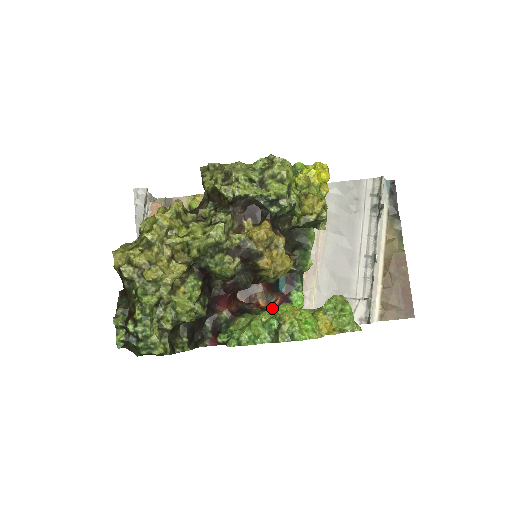
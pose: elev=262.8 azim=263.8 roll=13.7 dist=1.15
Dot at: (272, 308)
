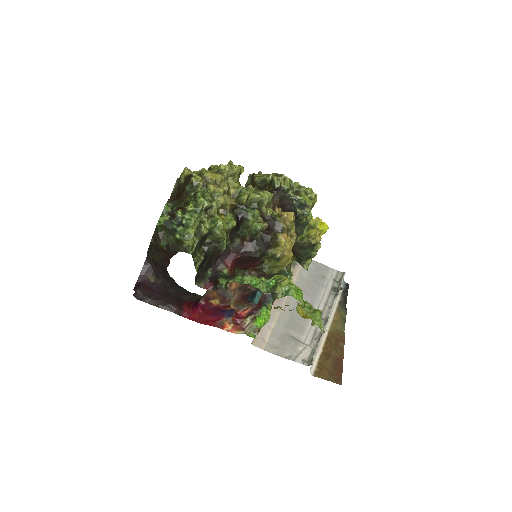
Dot at: occluded
